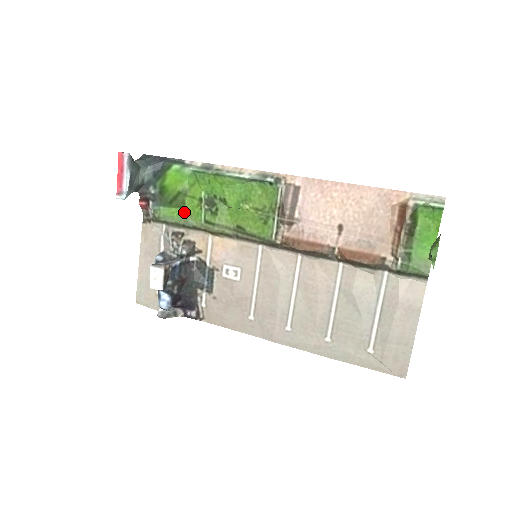
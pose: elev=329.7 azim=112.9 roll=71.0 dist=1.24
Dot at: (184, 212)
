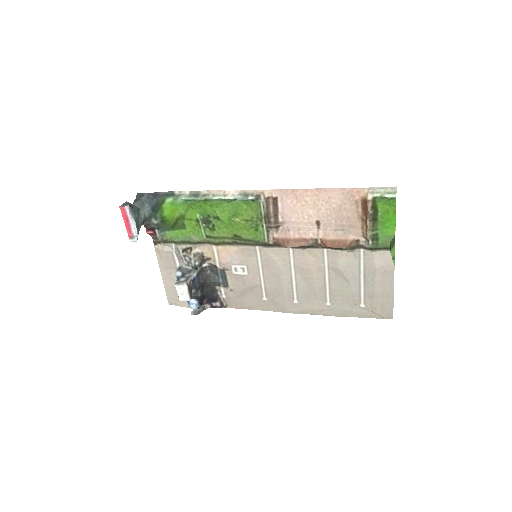
Dot at: (186, 231)
